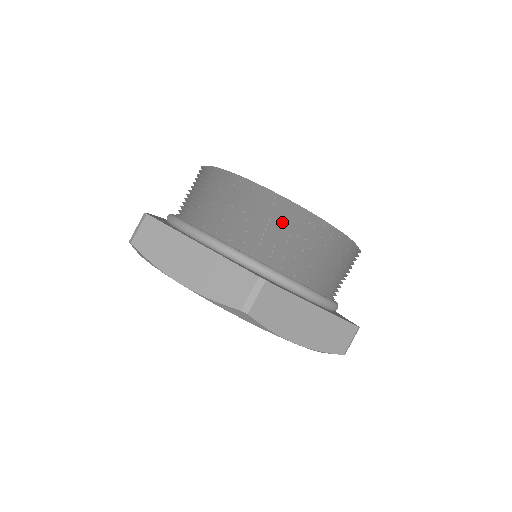
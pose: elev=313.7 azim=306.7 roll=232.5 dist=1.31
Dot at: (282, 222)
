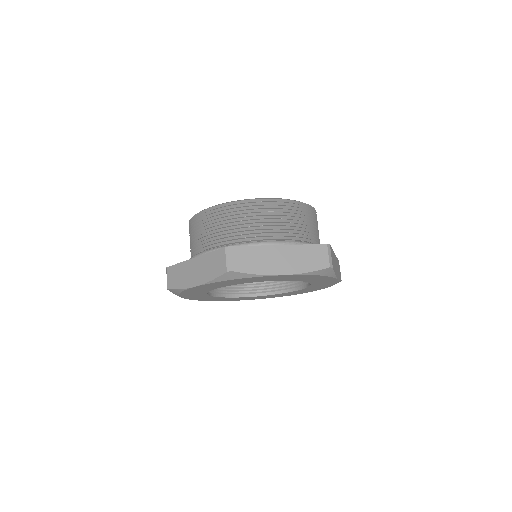
Dot at: (301, 214)
